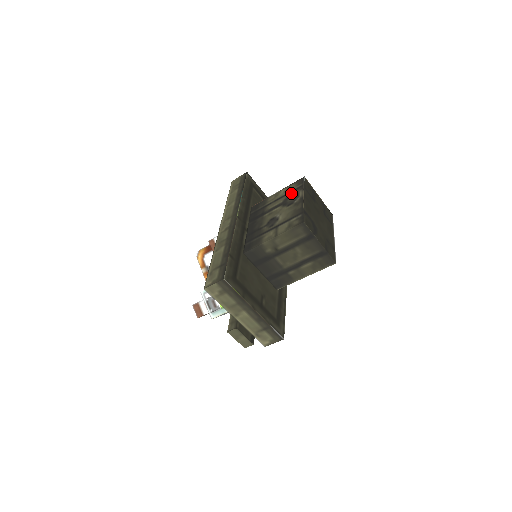
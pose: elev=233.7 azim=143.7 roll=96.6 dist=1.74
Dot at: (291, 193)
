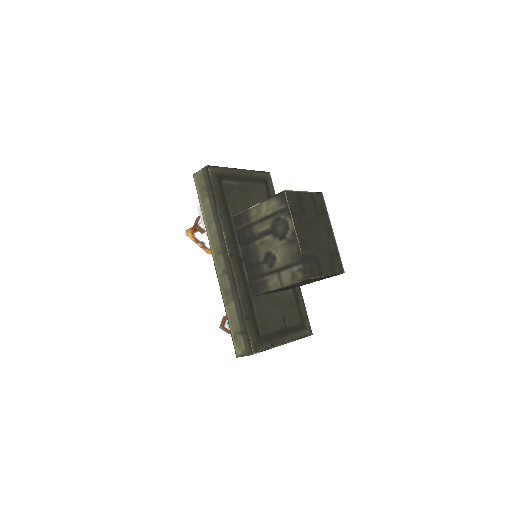
Dot at: (277, 217)
